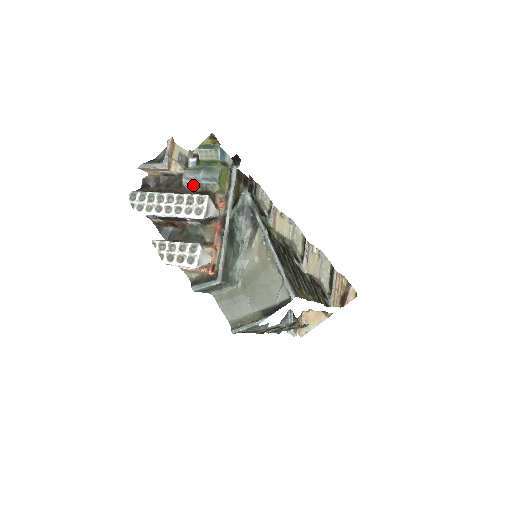
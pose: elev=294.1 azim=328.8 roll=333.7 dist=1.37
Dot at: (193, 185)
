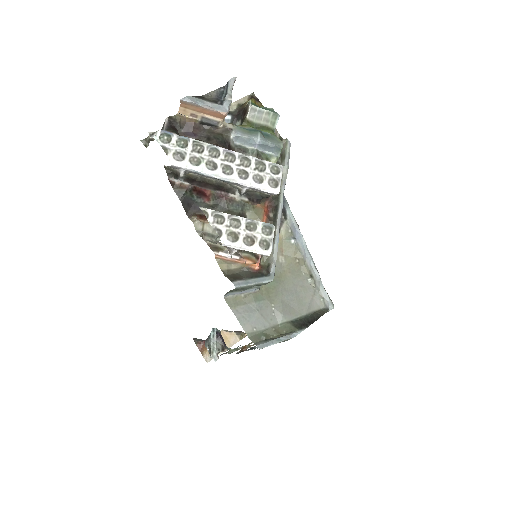
Dot at: (241, 148)
